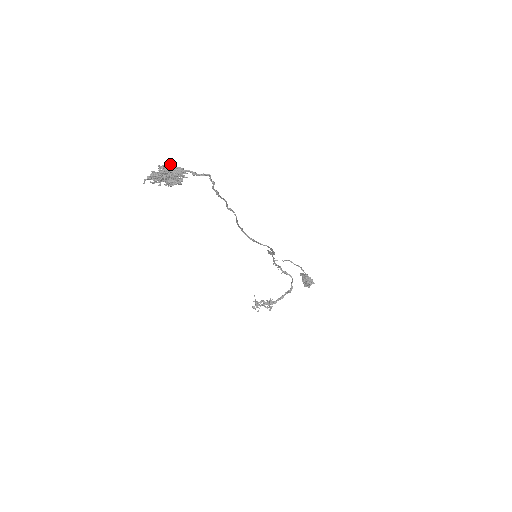
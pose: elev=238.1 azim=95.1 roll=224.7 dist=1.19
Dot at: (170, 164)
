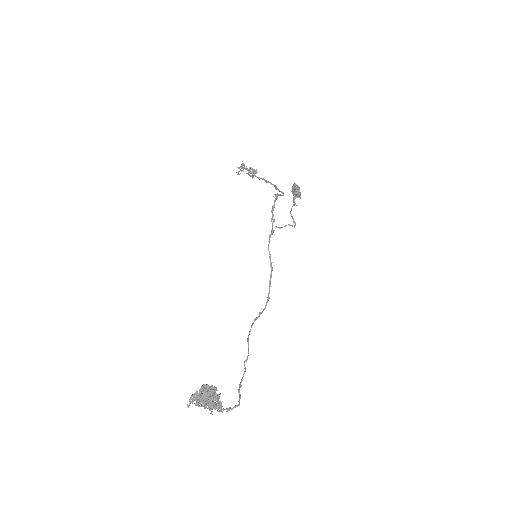
Dot at: (212, 398)
